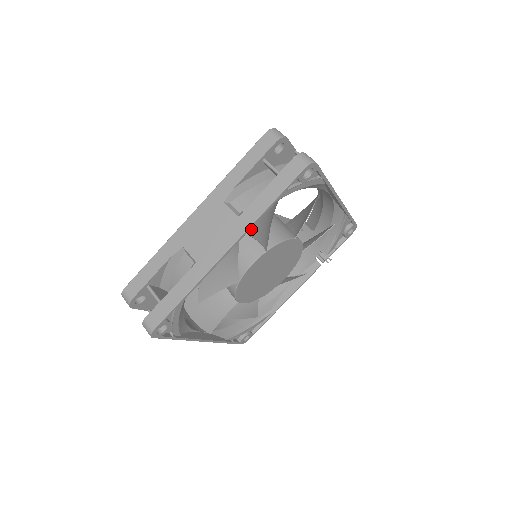
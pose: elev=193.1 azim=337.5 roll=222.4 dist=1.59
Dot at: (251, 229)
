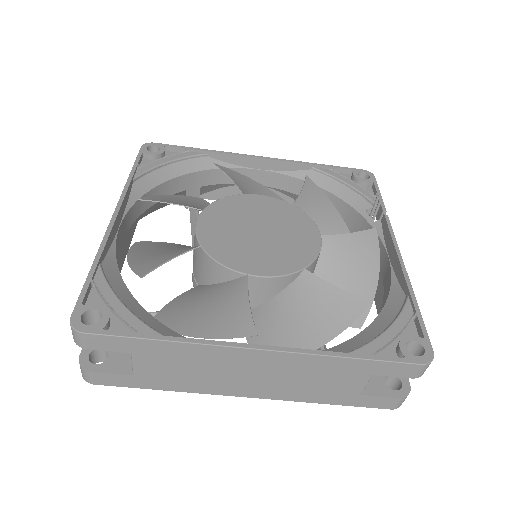
Dot at: occluded
